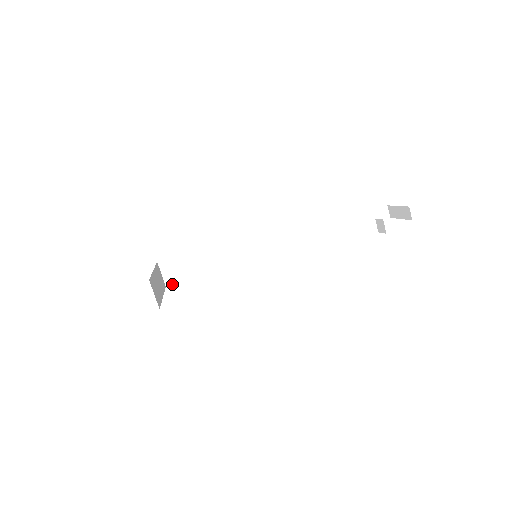
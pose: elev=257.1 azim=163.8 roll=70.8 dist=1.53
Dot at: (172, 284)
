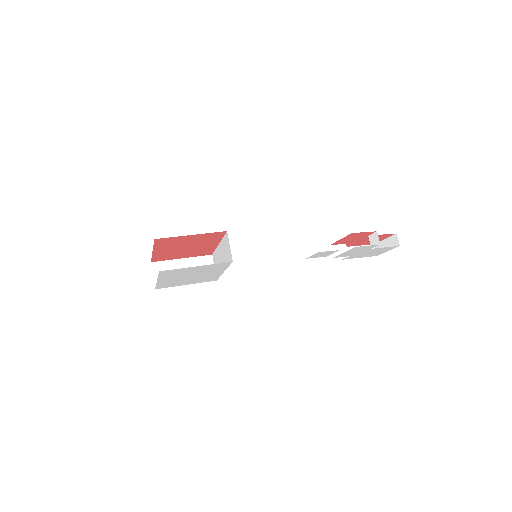
Dot at: occluded
